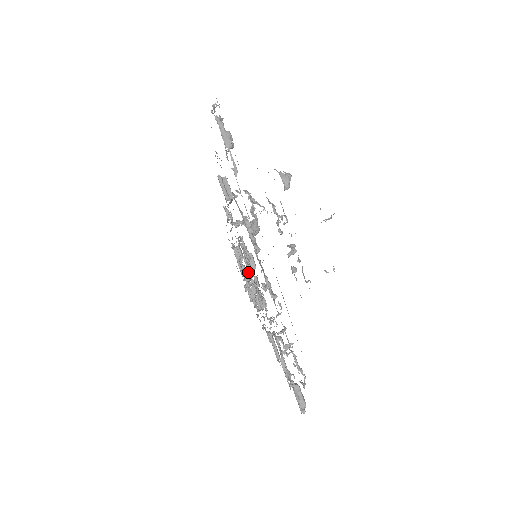
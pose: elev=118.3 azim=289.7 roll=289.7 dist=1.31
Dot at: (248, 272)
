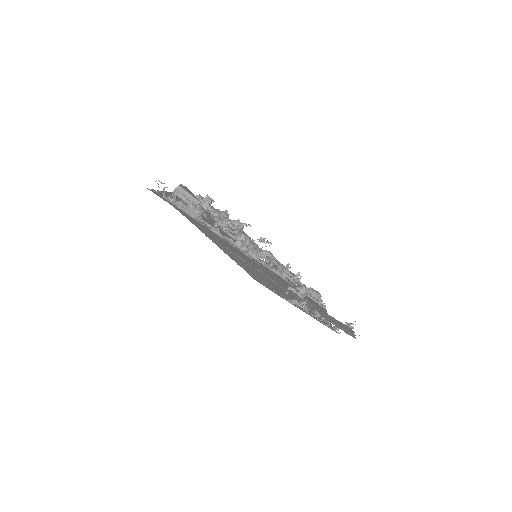
Dot at: occluded
